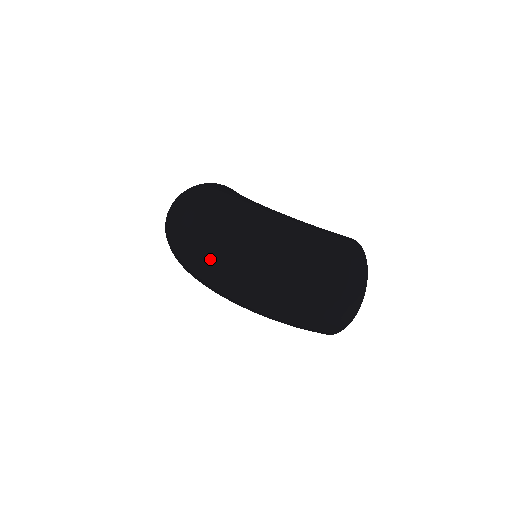
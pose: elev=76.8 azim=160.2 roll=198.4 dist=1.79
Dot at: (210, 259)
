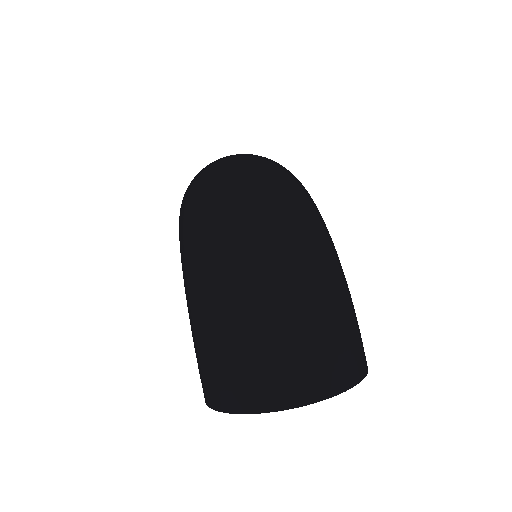
Dot at: (229, 178)
